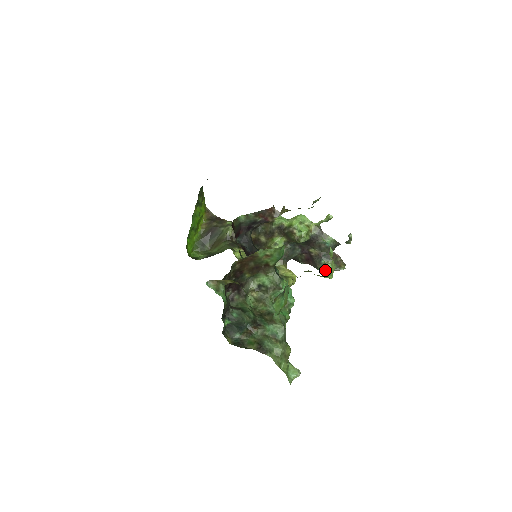
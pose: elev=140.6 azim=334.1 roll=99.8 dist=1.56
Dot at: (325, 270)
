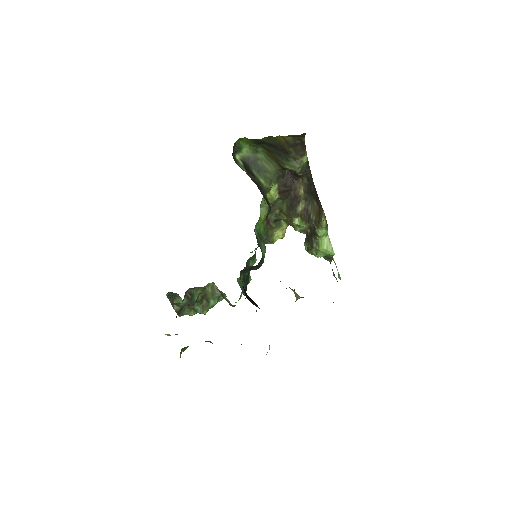
Dot at: (306, 249)
